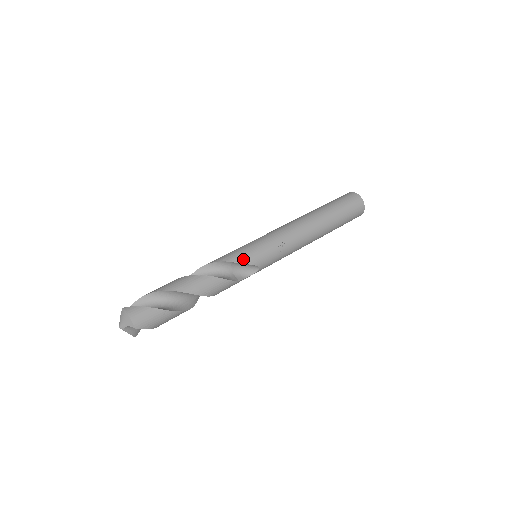
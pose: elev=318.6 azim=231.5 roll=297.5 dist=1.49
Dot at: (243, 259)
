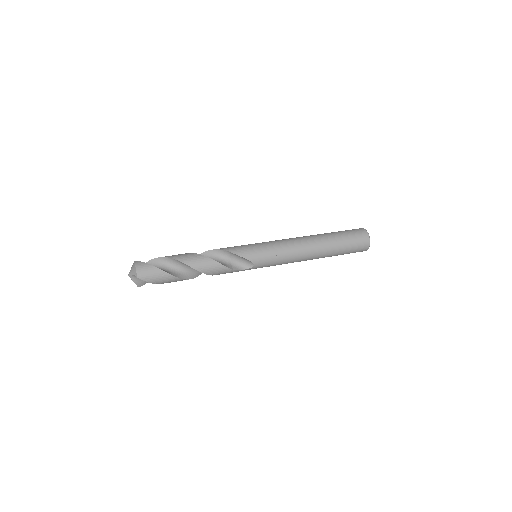
Dot at: (241, 253)
